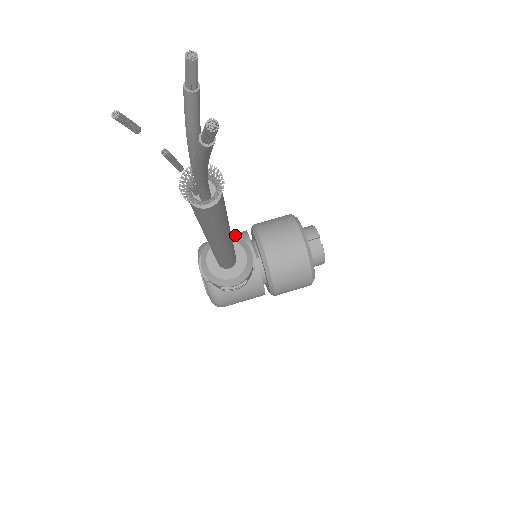
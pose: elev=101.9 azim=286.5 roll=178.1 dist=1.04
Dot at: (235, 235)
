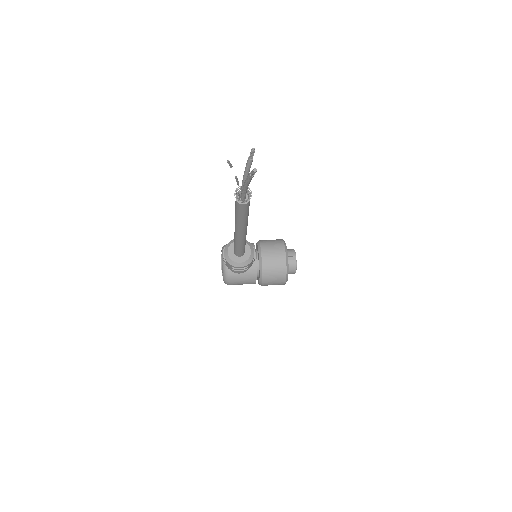
Dot at: occluded
